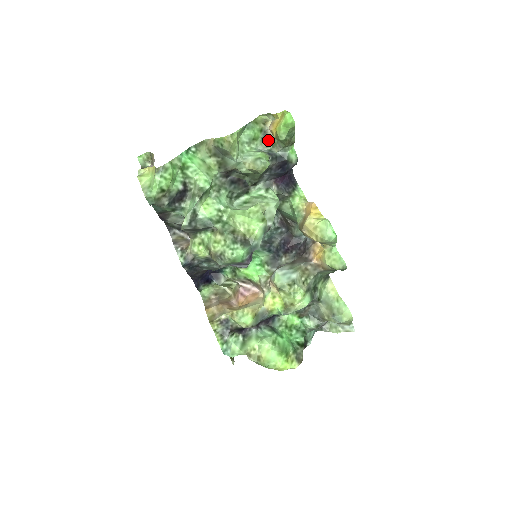
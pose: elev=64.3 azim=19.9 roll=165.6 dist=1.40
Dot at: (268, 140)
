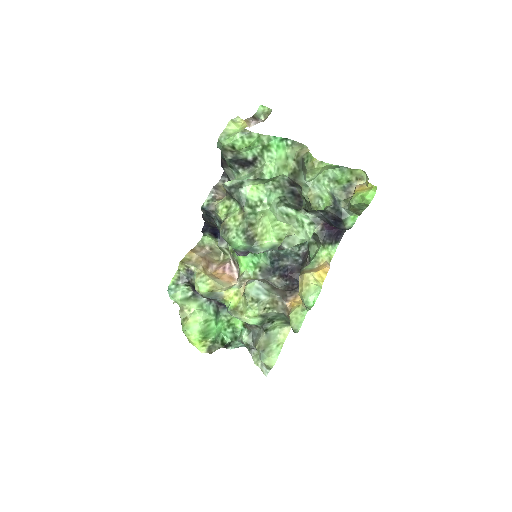
Dot at: (347, 192)
